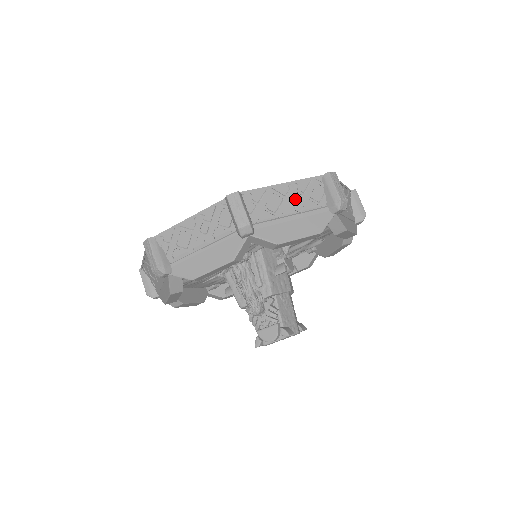
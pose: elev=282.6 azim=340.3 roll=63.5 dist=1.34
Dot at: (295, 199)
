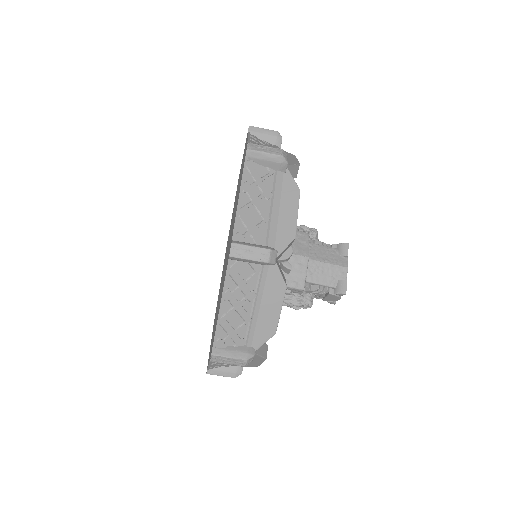
Dot at: (240, 297)
